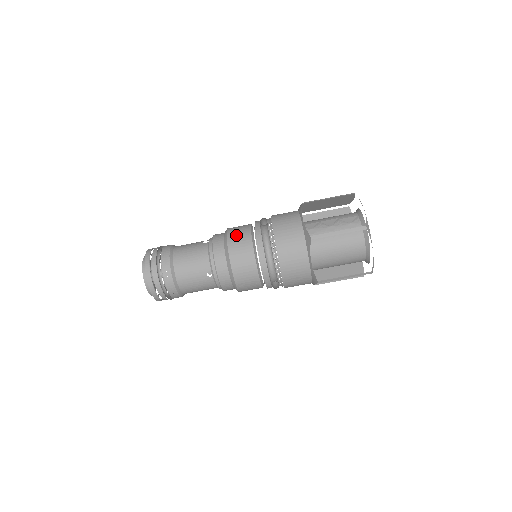
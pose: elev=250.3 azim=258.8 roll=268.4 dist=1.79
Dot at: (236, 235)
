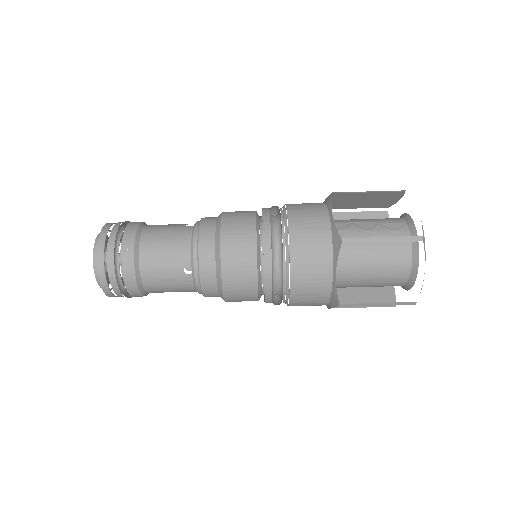
Dot at: (234, 221)
